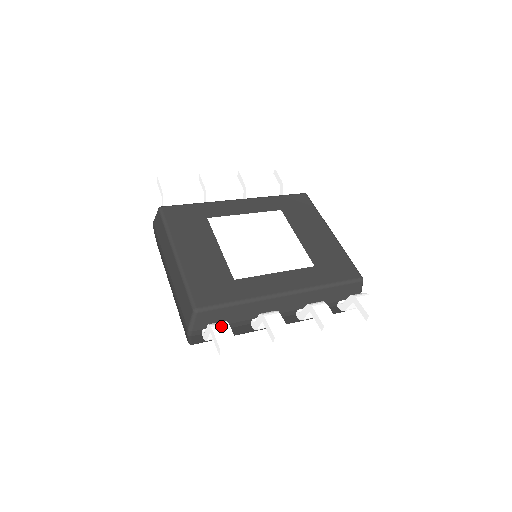
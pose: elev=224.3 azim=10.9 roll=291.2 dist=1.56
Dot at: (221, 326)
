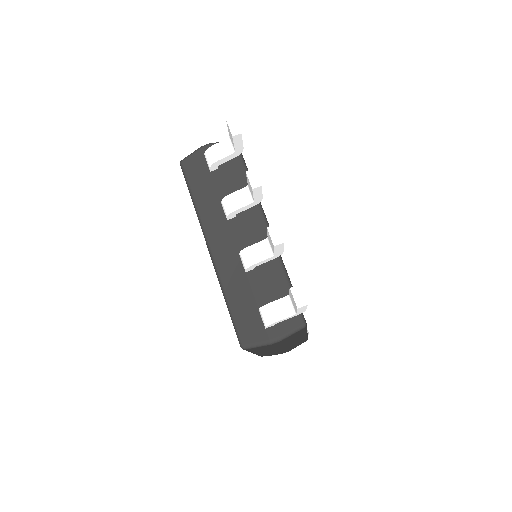
Dot at: occluded
